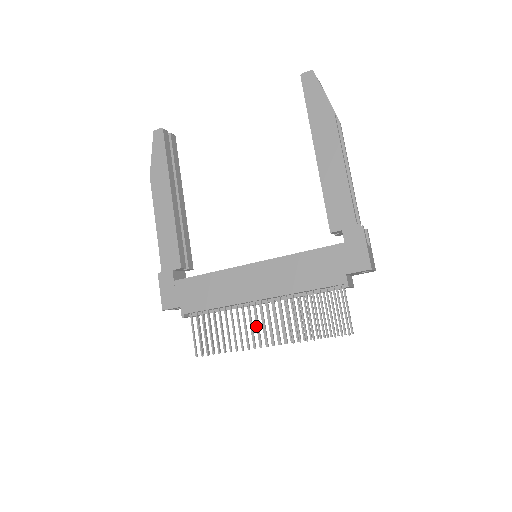
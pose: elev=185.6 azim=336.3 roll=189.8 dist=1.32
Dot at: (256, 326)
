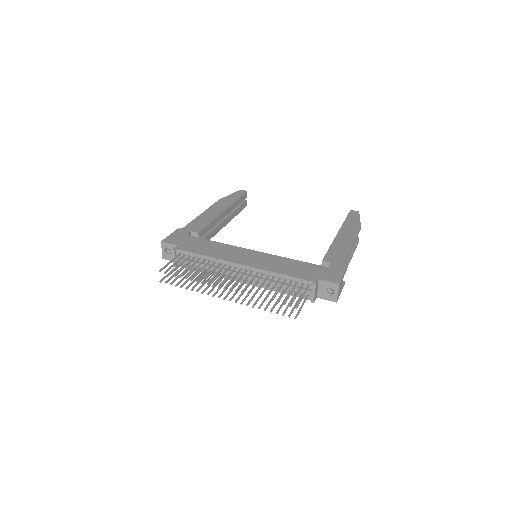
Dot at: (221, 285)
